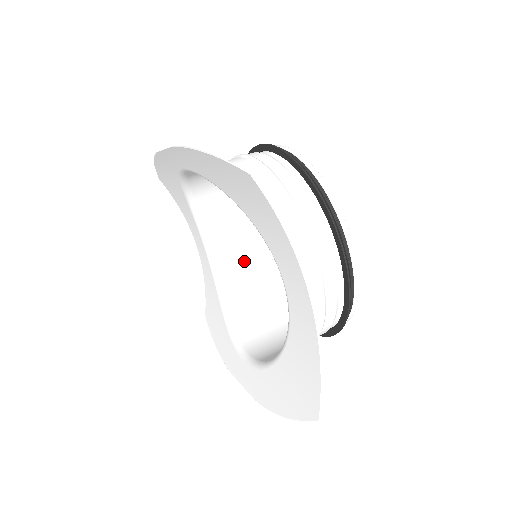
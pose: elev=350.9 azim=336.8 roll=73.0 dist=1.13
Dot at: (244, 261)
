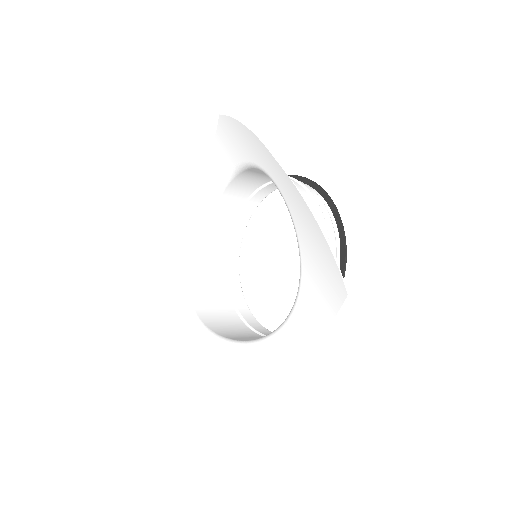
Dot at: (226, 223)
